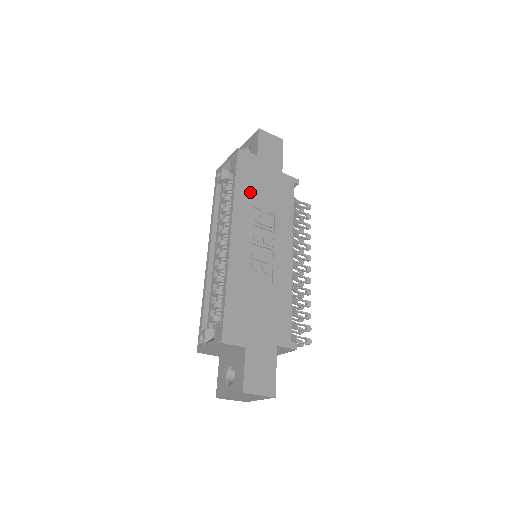
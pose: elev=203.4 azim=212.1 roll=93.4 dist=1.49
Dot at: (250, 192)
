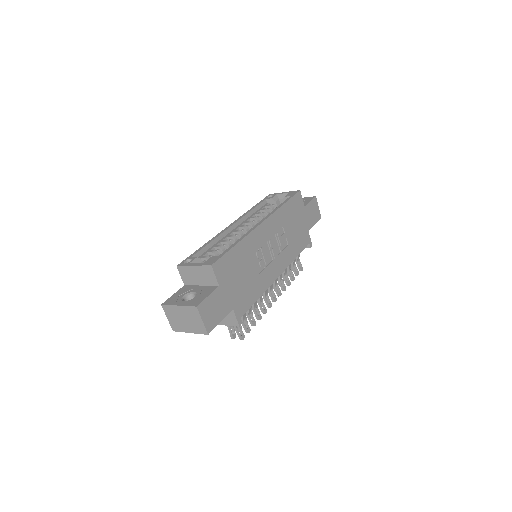
Dot at: (288, 217)
